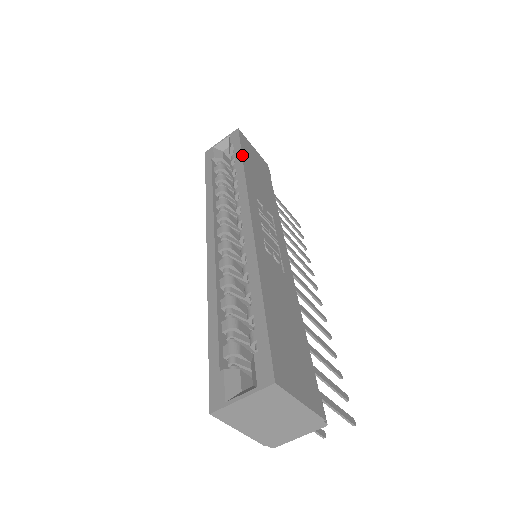
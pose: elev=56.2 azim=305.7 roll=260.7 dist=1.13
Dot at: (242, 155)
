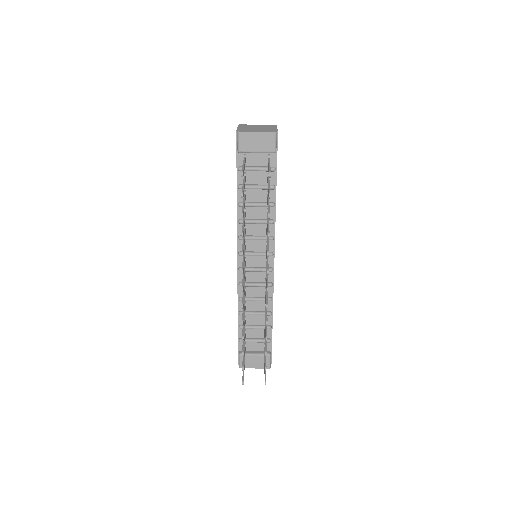
Dot at: occluded
